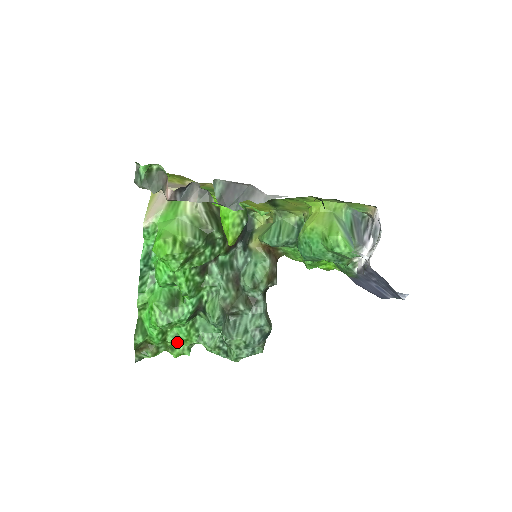
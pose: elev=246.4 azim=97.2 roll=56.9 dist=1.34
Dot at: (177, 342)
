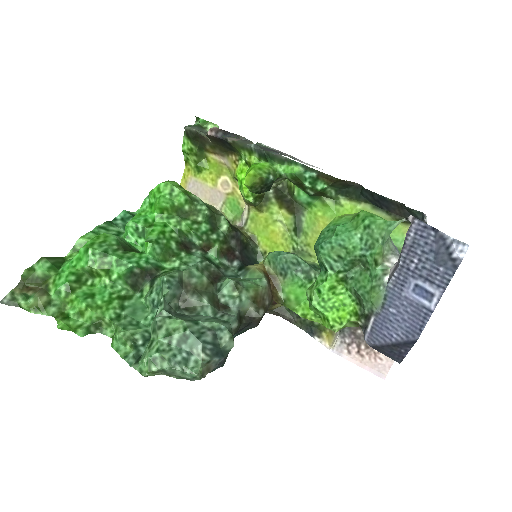
Dot at: (85, 301)
